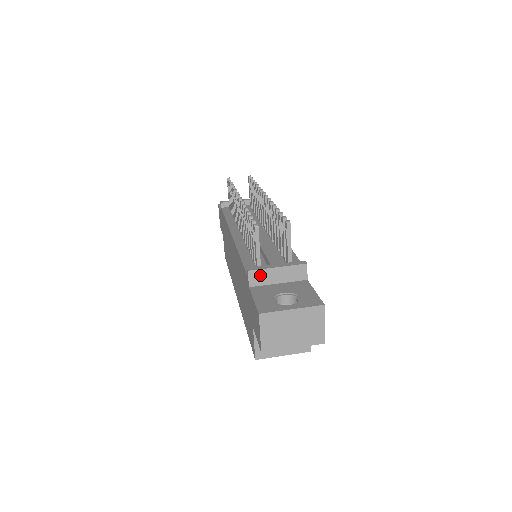
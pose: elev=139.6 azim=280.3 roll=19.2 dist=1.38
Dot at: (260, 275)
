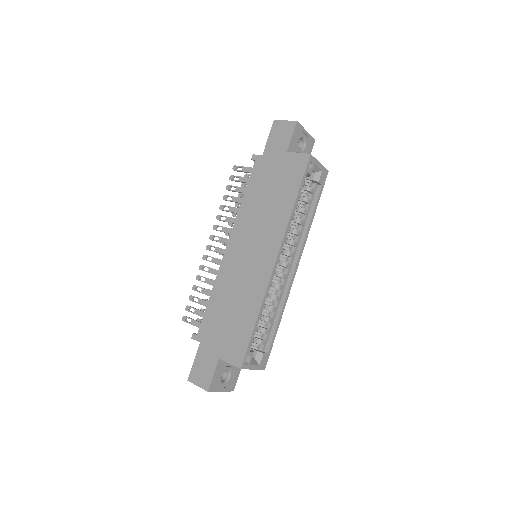
Dot at: occluded
